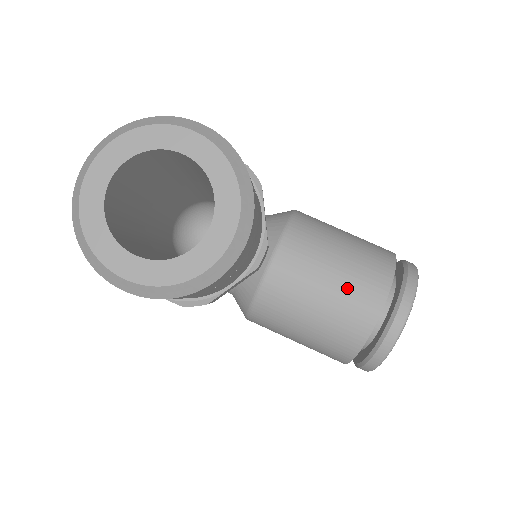
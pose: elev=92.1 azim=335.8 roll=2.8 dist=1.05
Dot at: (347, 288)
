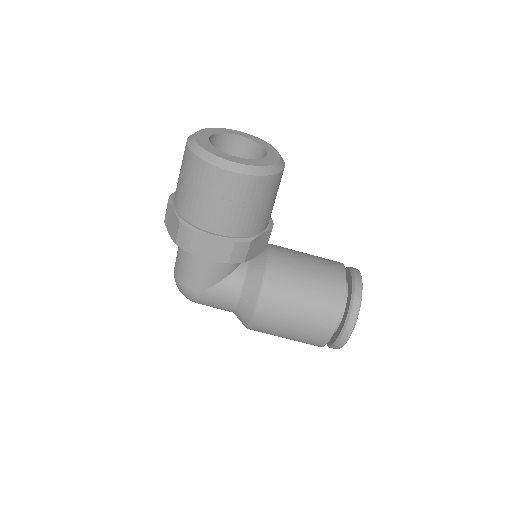
Dot at: (320, 261)
